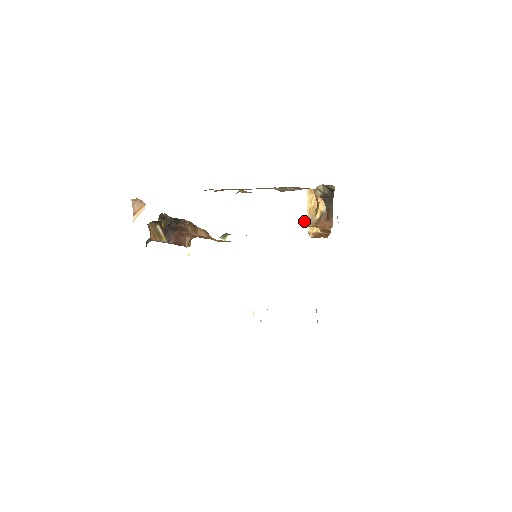
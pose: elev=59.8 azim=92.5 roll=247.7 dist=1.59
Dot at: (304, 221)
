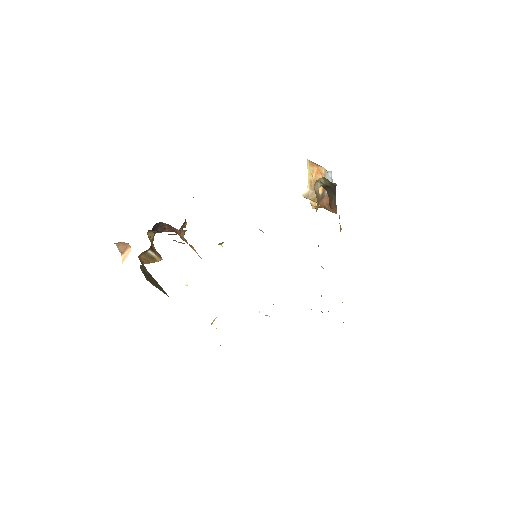
Dot at: (305, 193)
